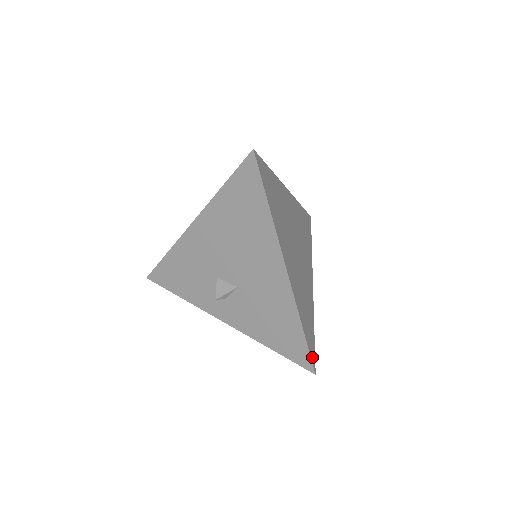
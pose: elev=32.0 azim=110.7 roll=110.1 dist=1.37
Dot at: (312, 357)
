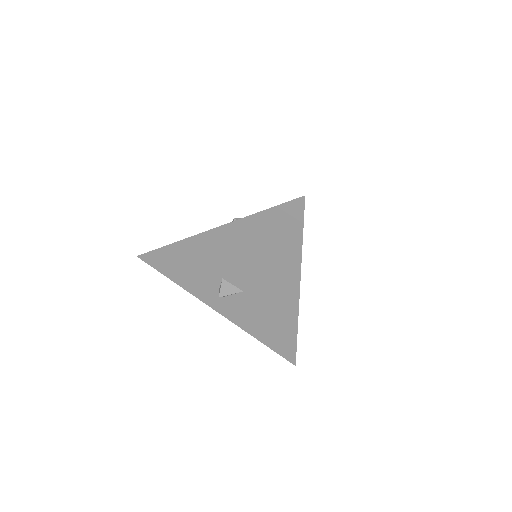
Dot at: occluded
